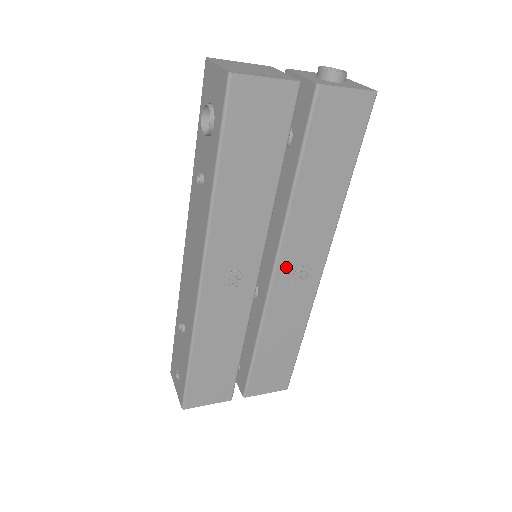
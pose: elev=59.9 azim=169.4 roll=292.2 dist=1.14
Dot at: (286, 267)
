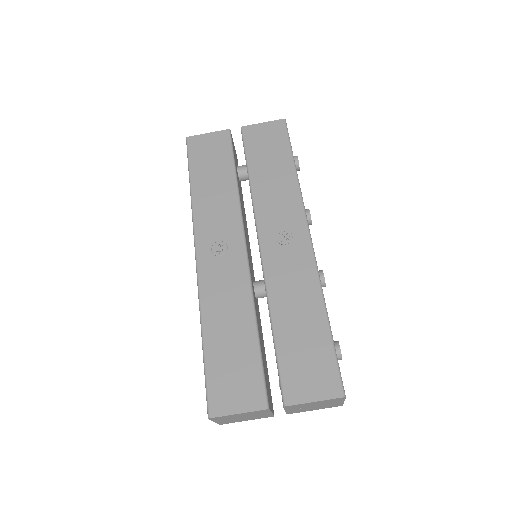
Dot at: (269, 238)
